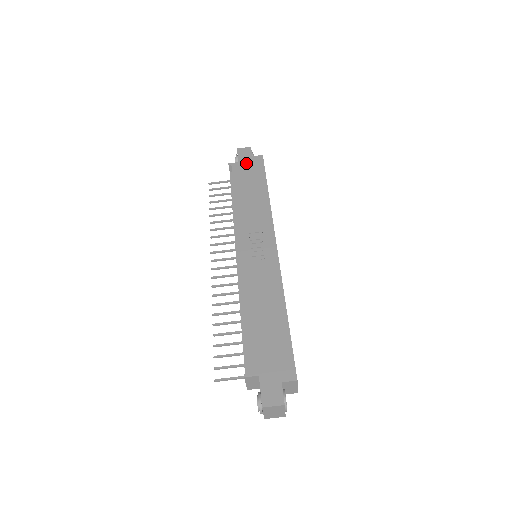
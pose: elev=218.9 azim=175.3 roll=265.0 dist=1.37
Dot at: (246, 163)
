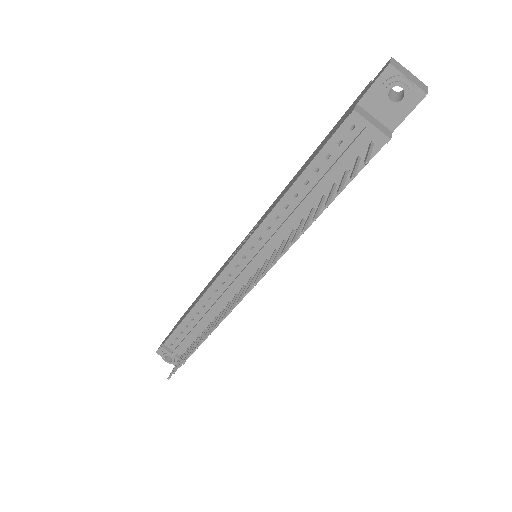
Dot at: occluded
